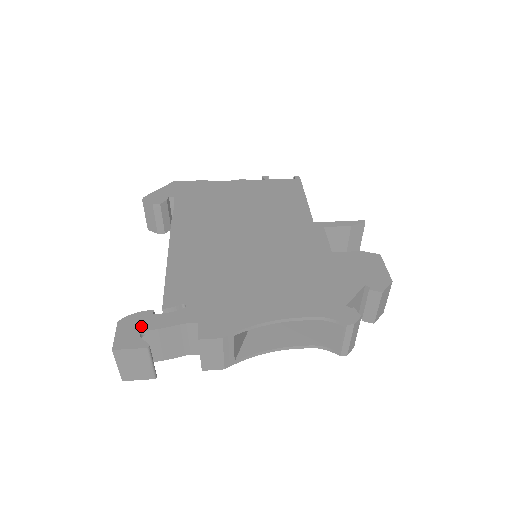
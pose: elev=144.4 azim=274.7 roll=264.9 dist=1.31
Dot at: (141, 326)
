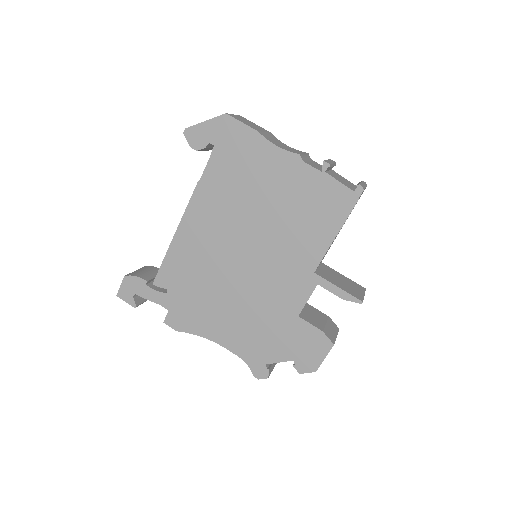
Dot at: (136, 290)
